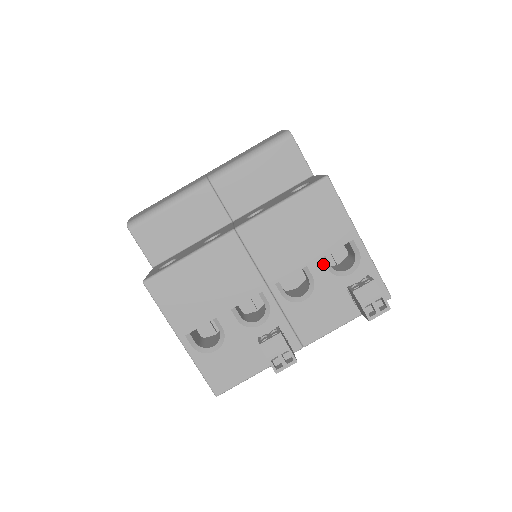
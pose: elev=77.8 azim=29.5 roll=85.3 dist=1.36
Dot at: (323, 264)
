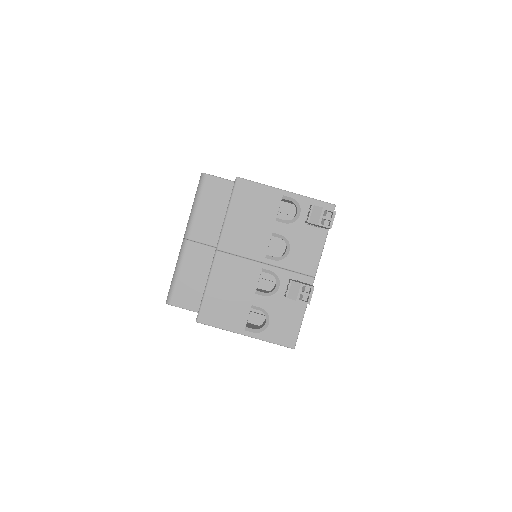
Dot at: (280, 223)
